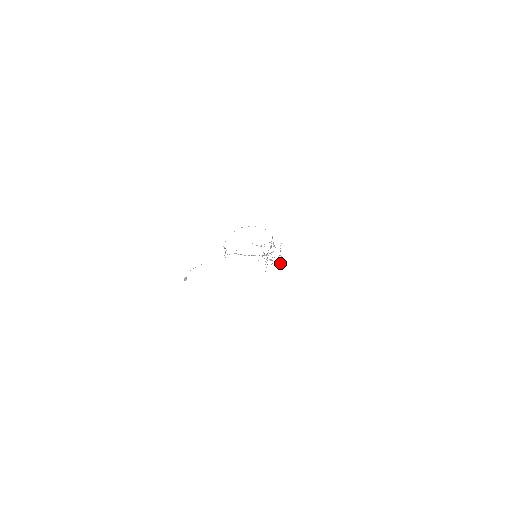
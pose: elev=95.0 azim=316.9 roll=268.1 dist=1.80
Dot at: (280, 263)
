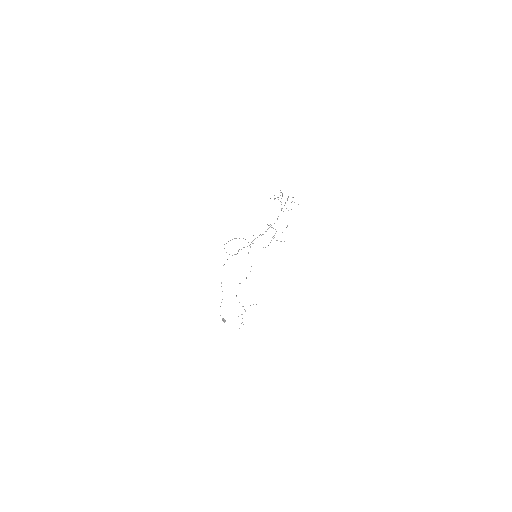
Dot at: occluded
